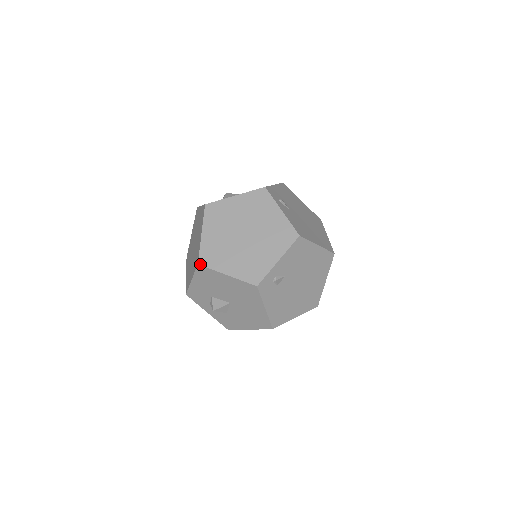
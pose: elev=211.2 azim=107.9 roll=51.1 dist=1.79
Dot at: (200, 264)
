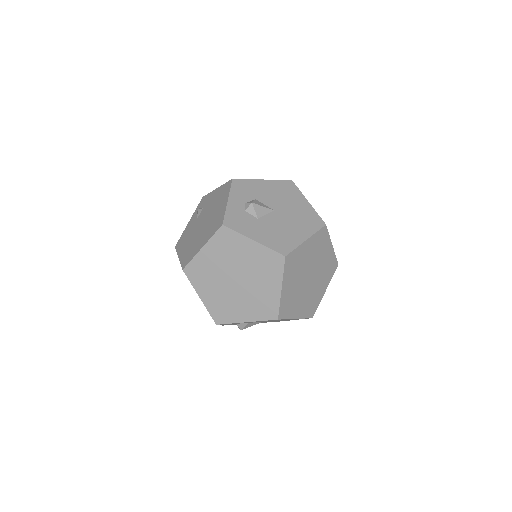
Dot at: (280, 319)
